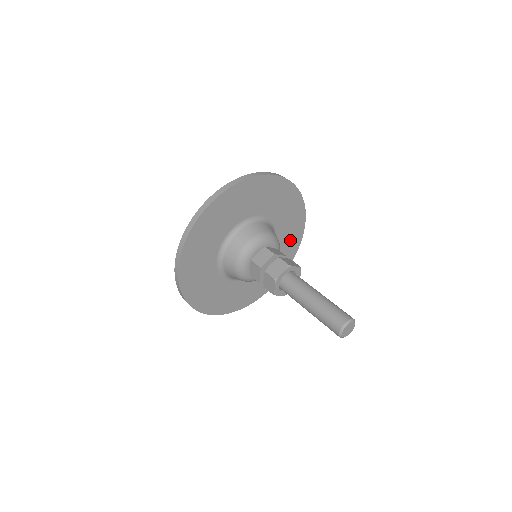
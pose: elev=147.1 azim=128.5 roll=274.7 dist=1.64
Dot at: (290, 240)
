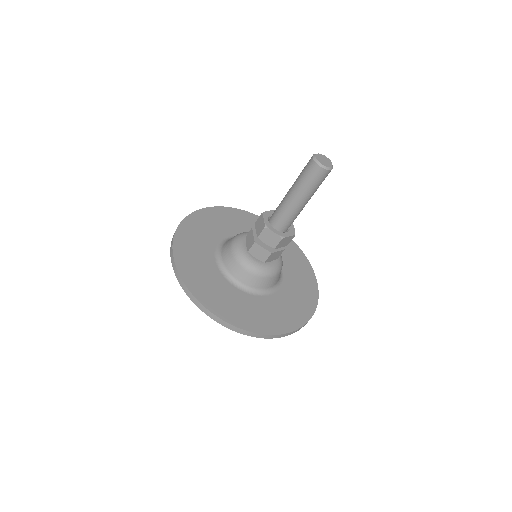
Dot at: (302, 285)
